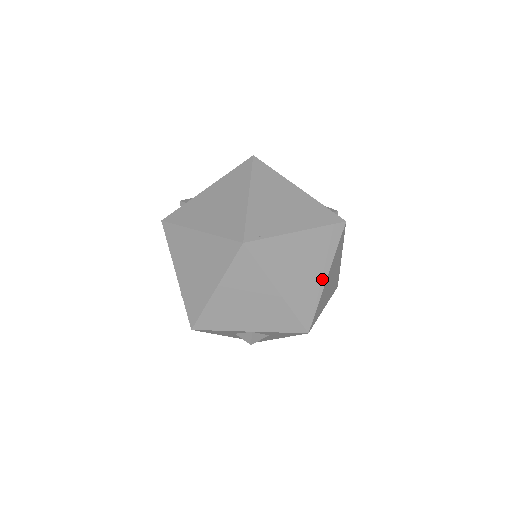
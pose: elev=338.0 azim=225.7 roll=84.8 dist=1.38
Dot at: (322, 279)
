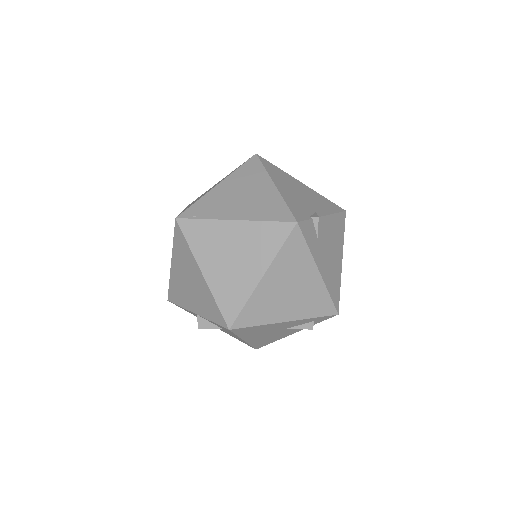
Dot at: (255, 277)
